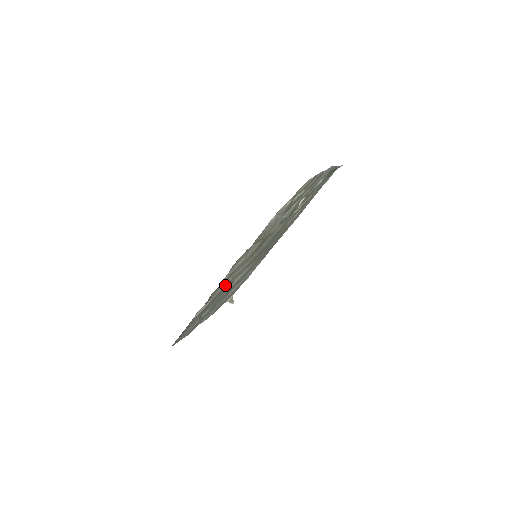
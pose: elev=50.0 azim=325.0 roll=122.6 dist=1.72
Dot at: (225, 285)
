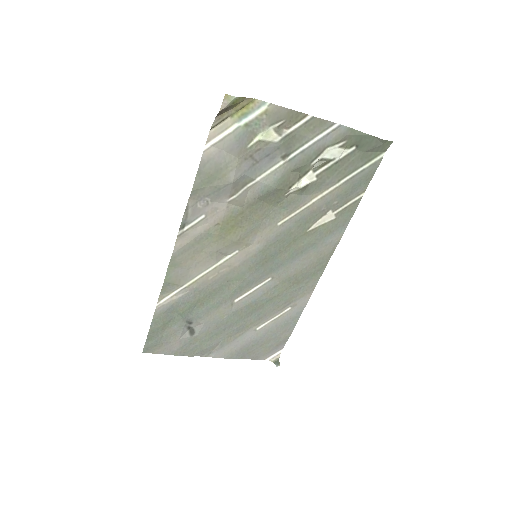
Dot at: (206, 279)
